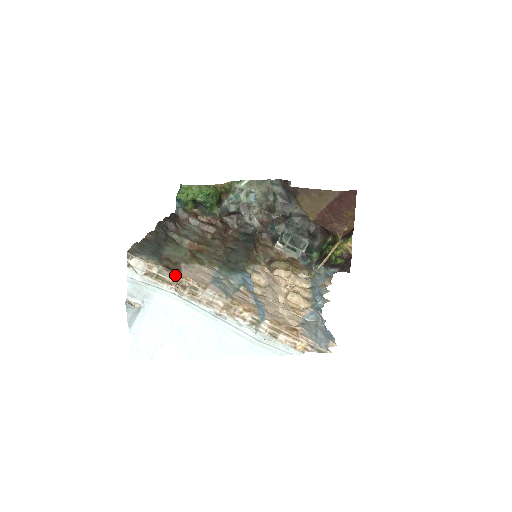
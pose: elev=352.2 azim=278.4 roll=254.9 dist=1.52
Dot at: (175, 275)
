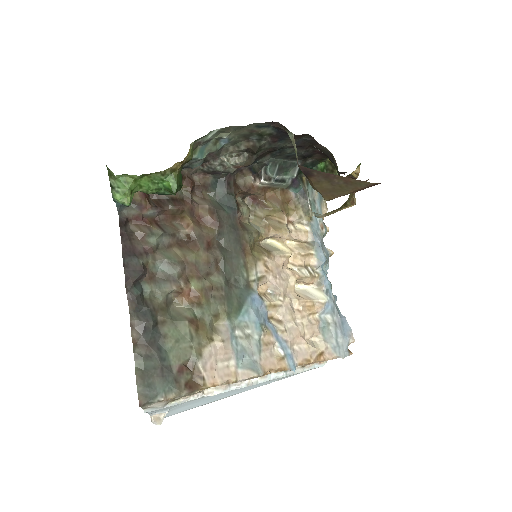
Dot at: (201, 391)
